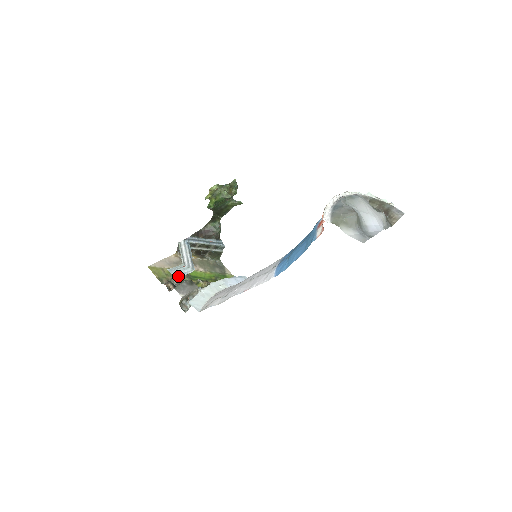
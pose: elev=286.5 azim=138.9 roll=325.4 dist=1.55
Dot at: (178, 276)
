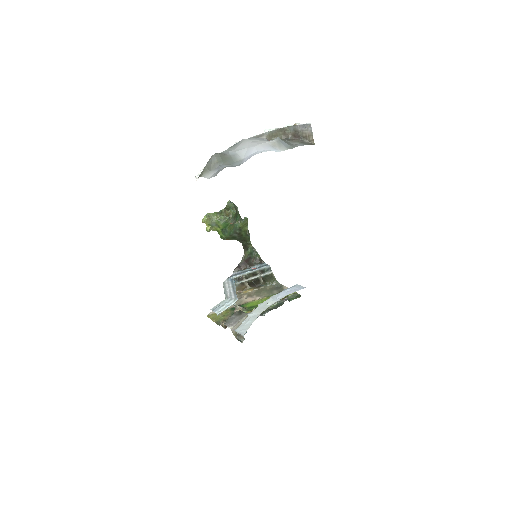
Dot at: (221, 311)
